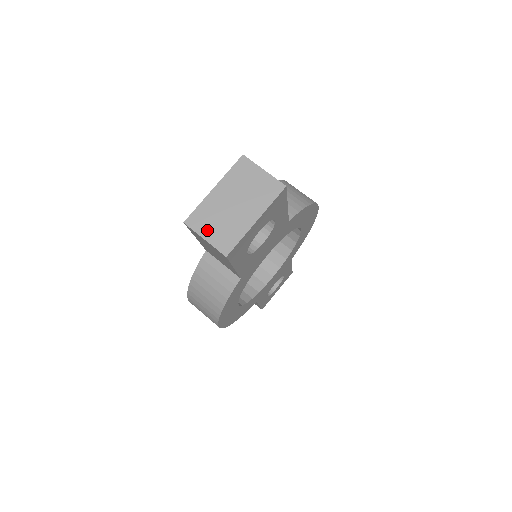
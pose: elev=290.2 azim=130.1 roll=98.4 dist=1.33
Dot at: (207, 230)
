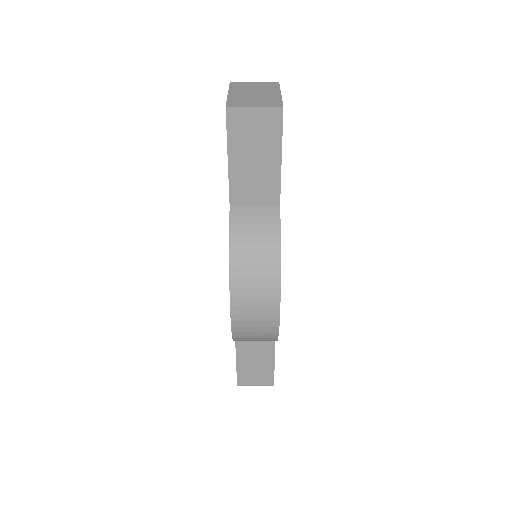
Dot at: (250, 104)
